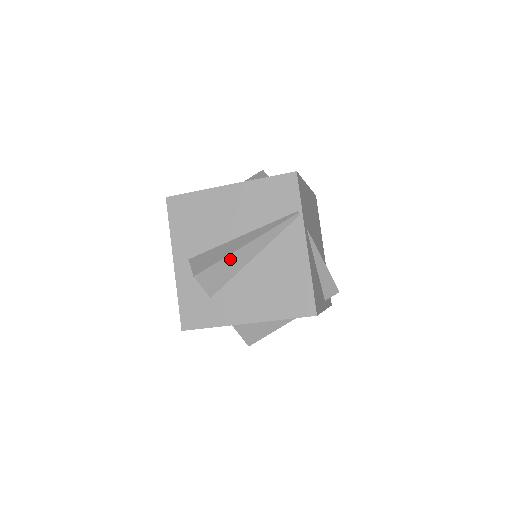
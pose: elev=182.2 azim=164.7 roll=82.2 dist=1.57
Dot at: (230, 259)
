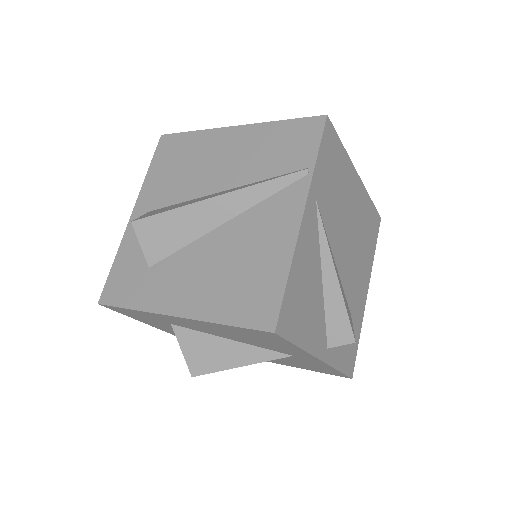
Dot at: (188, 213)
